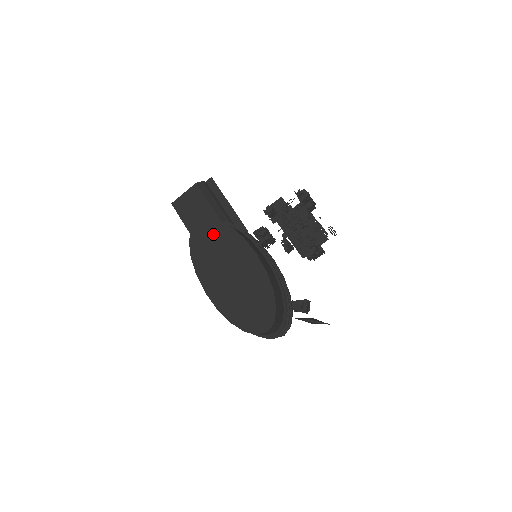
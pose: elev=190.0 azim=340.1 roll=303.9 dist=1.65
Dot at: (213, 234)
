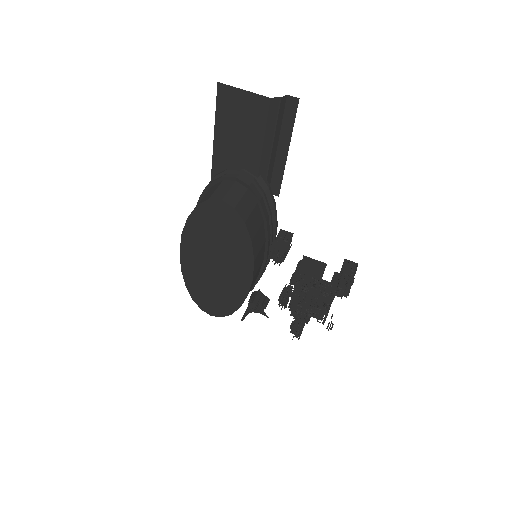
Dot at: (228, 227)
